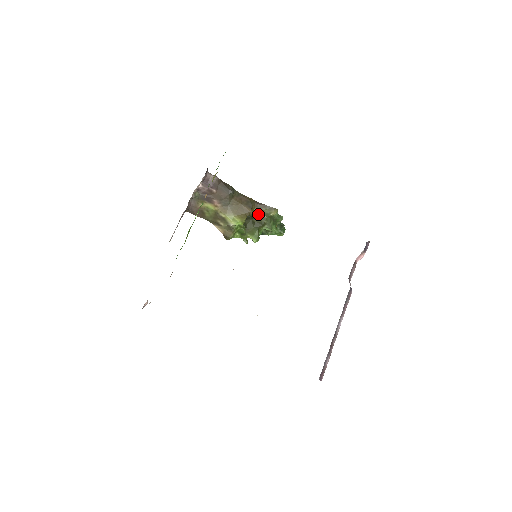
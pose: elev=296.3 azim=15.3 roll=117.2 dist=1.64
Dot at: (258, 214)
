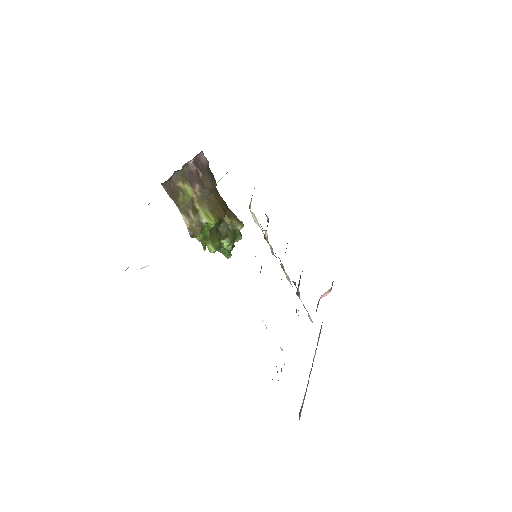
Dot at: (225, 222)
